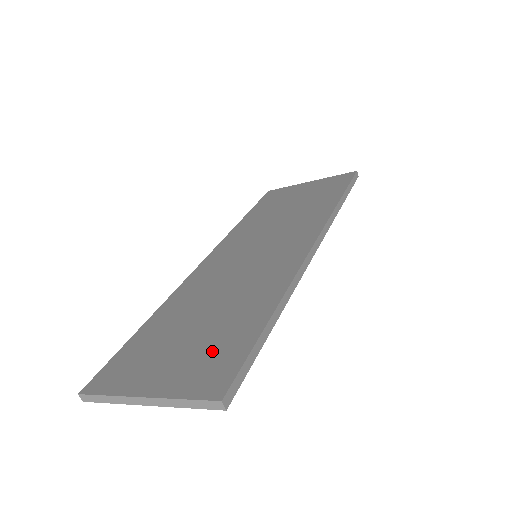
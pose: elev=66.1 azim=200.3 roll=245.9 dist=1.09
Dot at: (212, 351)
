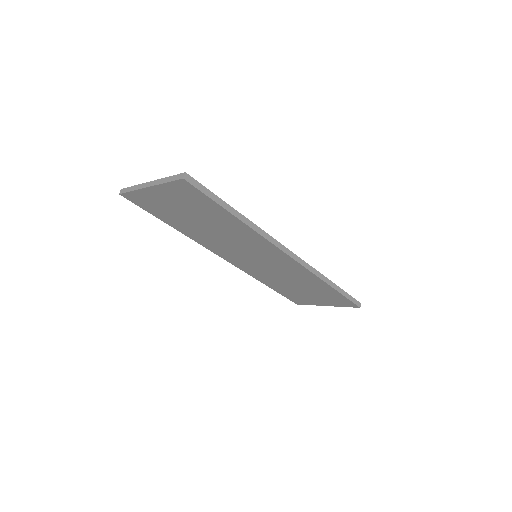
Dot at: occluded
